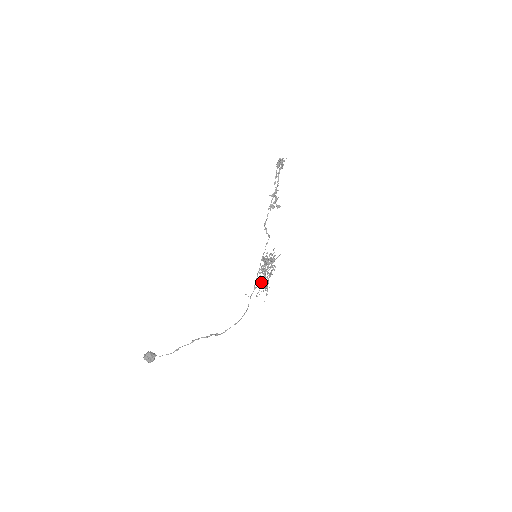
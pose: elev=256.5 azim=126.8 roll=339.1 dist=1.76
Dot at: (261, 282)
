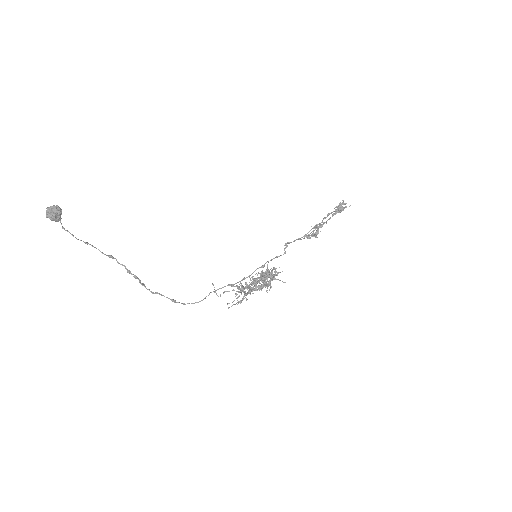
Dot at: occluded
